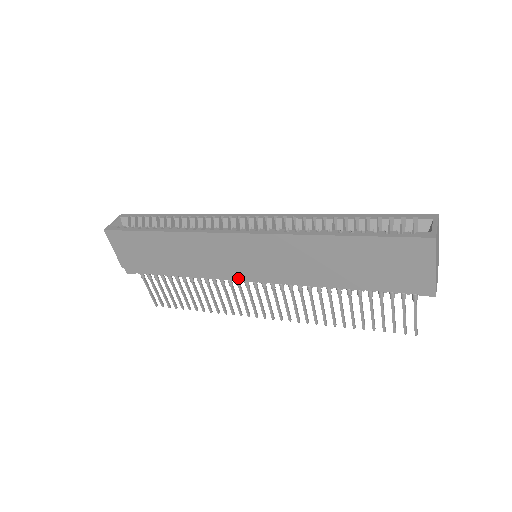
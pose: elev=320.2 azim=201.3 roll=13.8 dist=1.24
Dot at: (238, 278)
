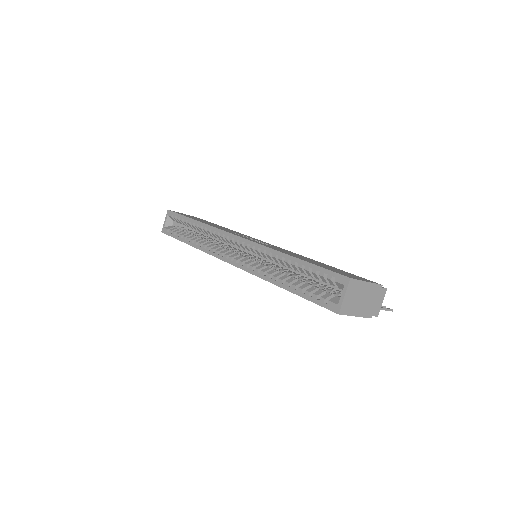
Dot at: occluded
